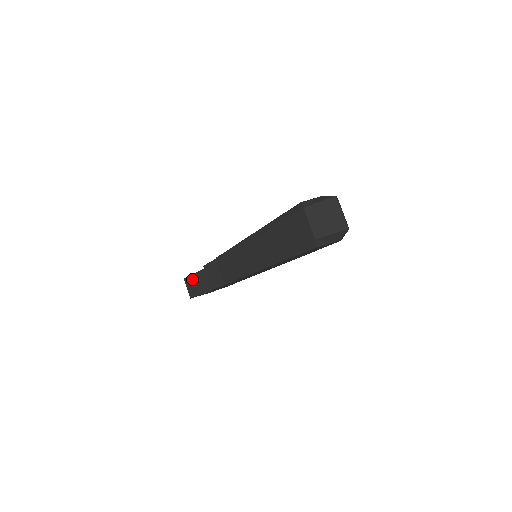
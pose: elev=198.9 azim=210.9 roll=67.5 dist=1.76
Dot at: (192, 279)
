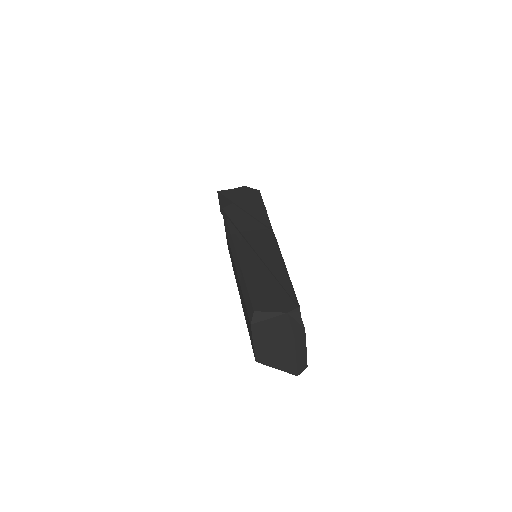
Dot at: (222, 199)
